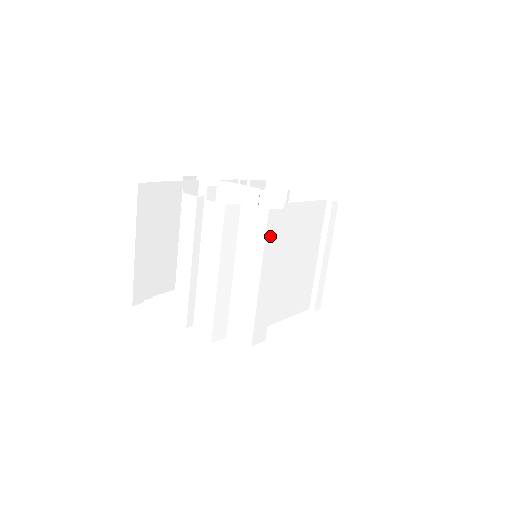
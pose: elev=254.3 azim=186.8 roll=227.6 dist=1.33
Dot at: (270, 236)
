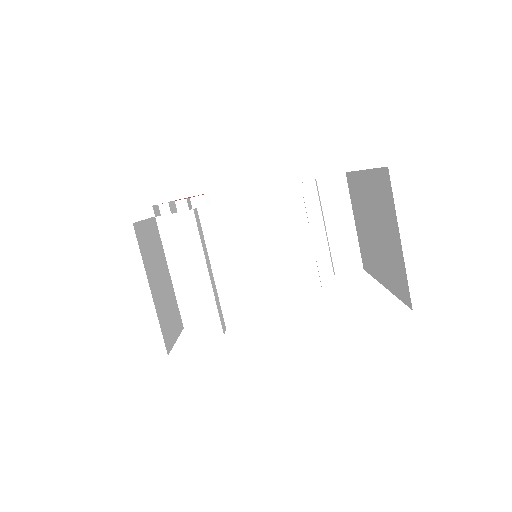
Dot at: (185, 236)
